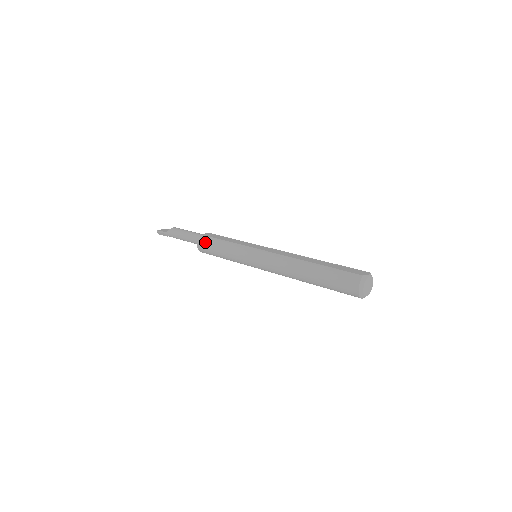
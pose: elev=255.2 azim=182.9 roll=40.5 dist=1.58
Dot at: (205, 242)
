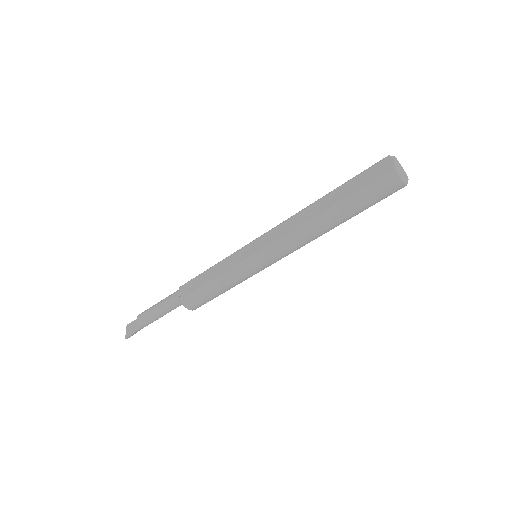
Dot at: (196, 301)
